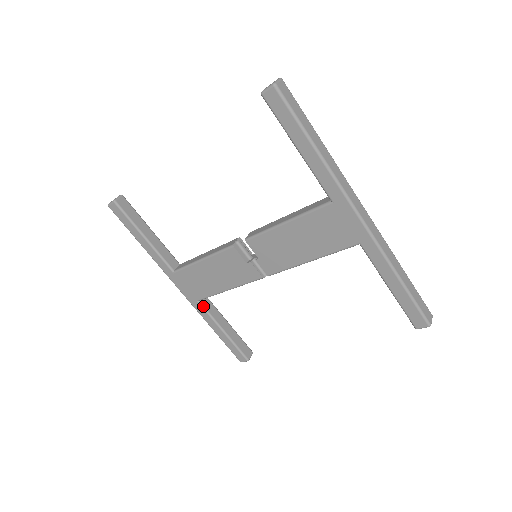
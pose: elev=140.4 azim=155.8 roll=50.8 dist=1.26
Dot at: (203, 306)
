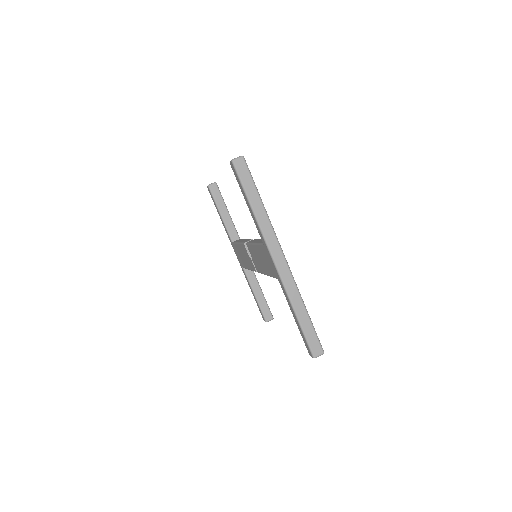
Dot at: (245, 272)
